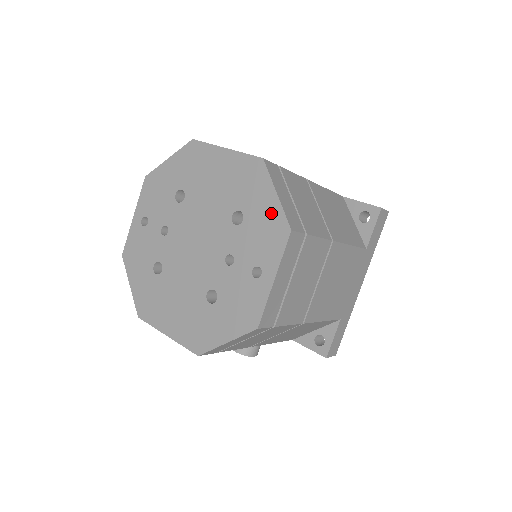
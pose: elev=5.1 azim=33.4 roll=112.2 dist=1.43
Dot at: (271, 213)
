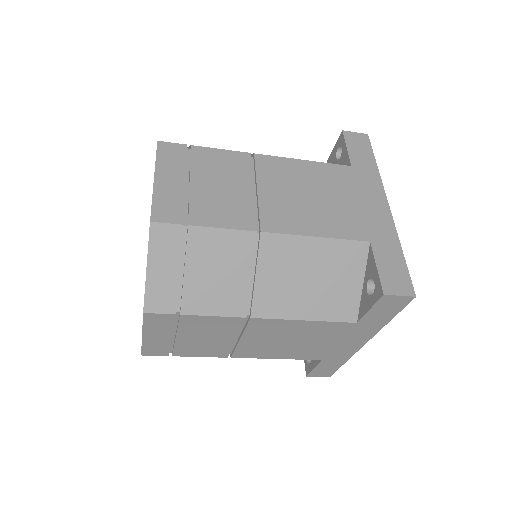
Dot at: occluded
